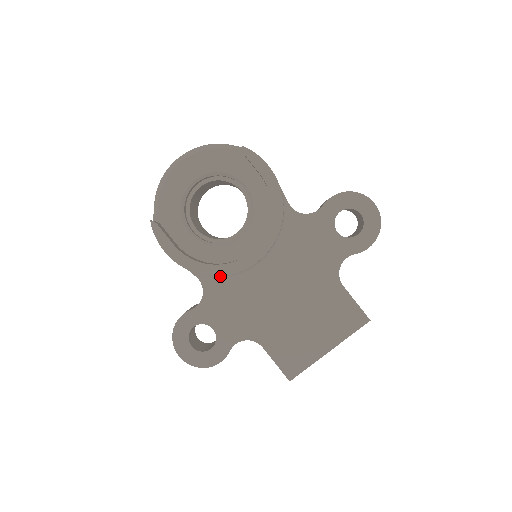
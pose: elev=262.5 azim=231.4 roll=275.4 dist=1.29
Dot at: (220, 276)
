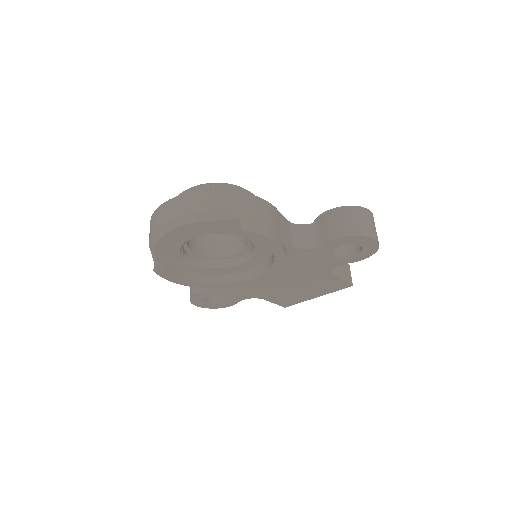
Dot at: occluded
